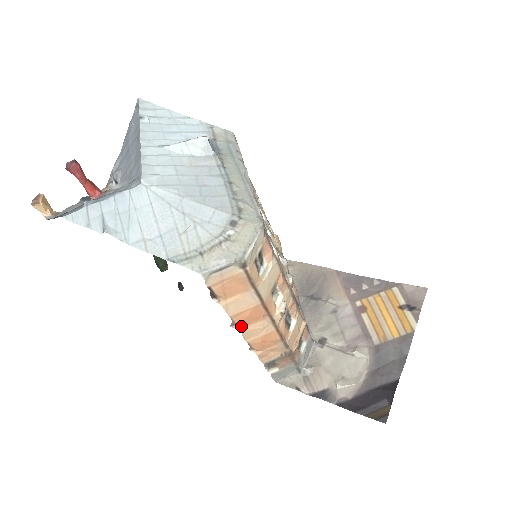
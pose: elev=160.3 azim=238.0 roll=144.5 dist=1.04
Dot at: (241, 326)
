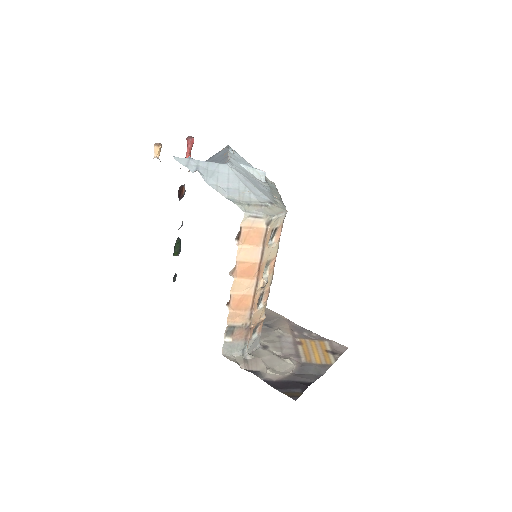
Dot at: (236, 276)
